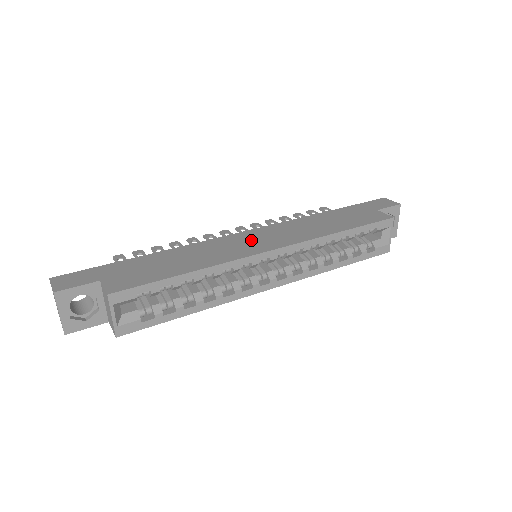
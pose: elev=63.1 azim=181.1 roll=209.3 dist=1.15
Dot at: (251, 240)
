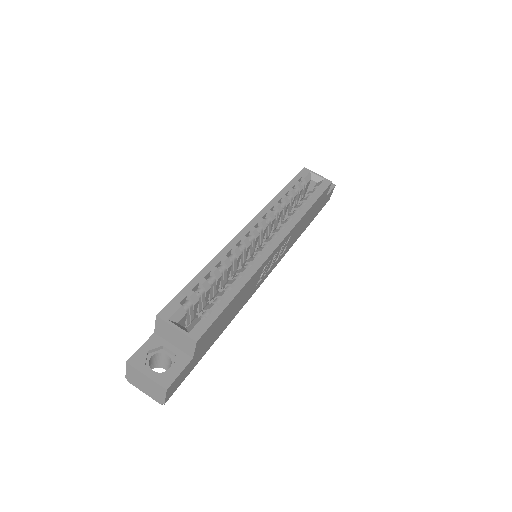
Dot at: occluded
